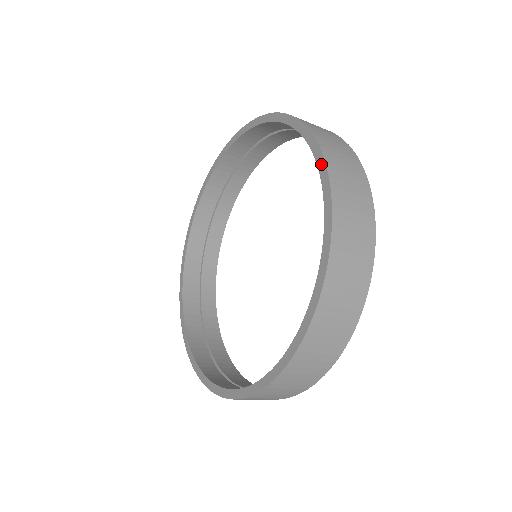
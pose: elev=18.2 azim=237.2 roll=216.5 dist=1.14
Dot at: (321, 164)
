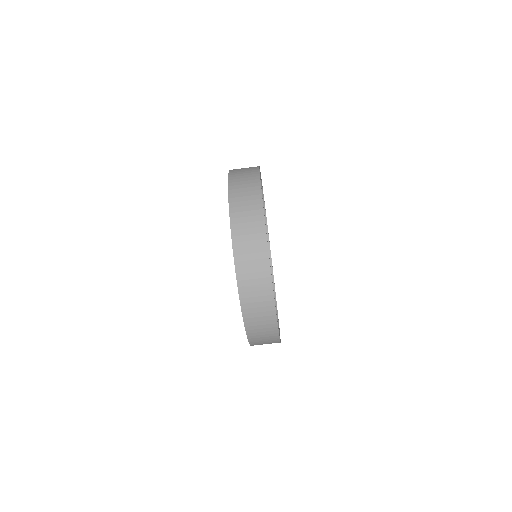
Dot at: occluded
